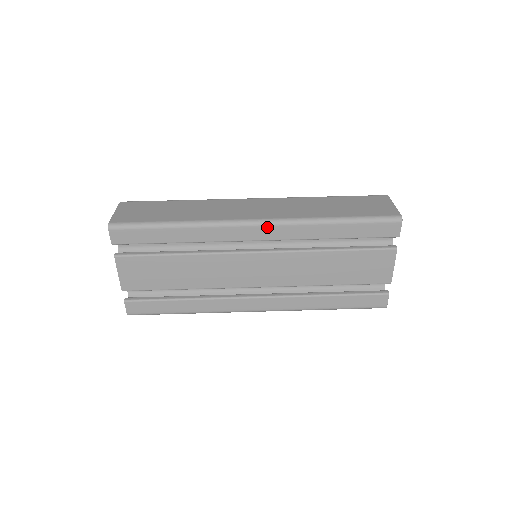
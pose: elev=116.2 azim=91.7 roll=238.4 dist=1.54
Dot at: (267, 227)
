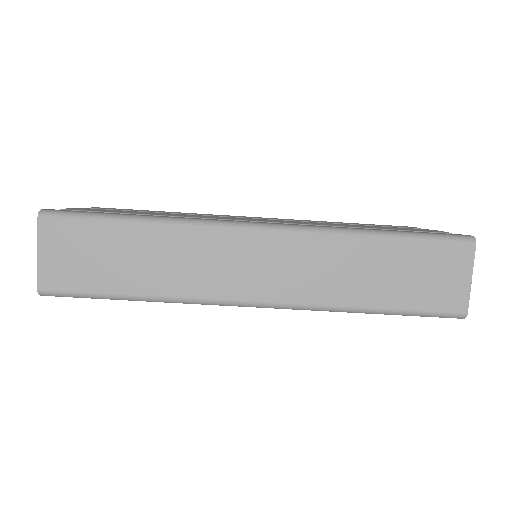
Dot at: (271, 307)
